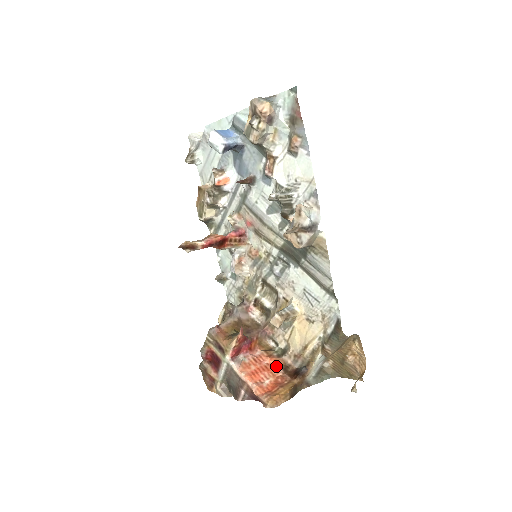
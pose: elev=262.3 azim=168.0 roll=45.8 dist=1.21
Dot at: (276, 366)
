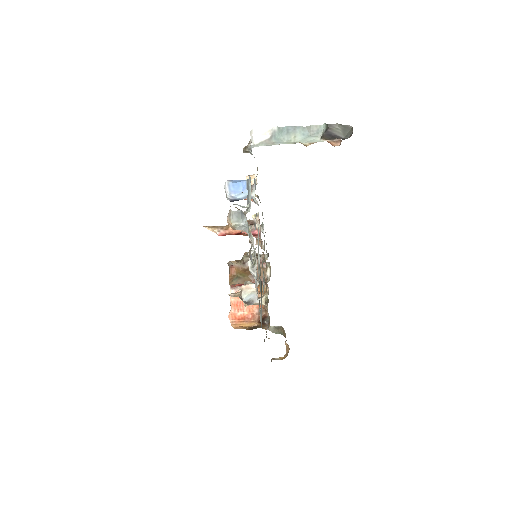
Dot at: (256, 307)
